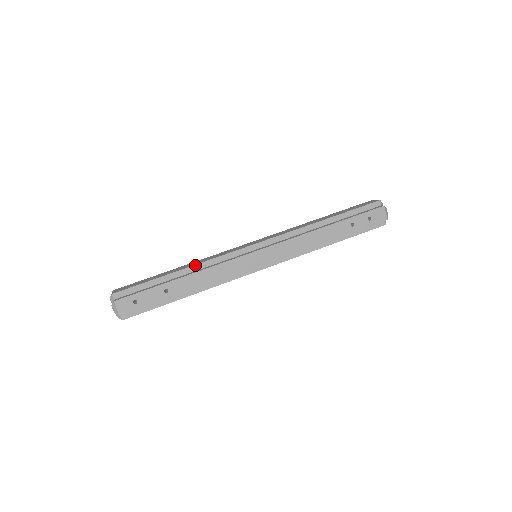
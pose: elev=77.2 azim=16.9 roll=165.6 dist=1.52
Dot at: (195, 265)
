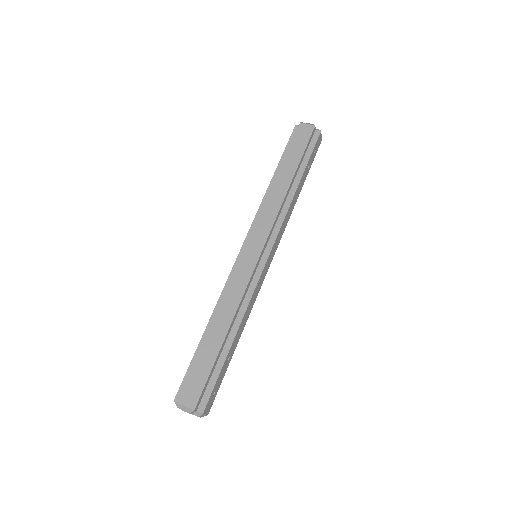
Dot at: (234, 316)
